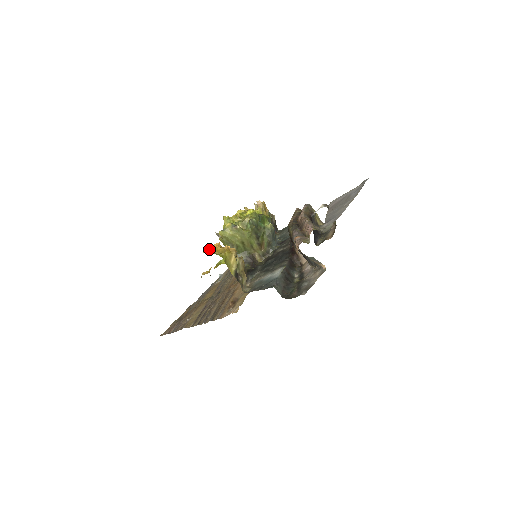
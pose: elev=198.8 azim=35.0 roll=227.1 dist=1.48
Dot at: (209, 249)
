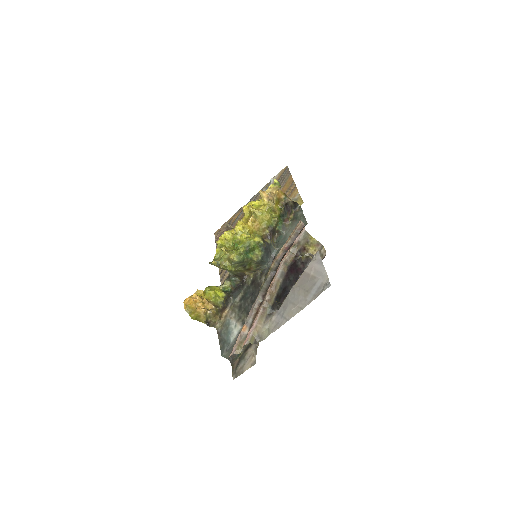
Dot at: (186, 305)
